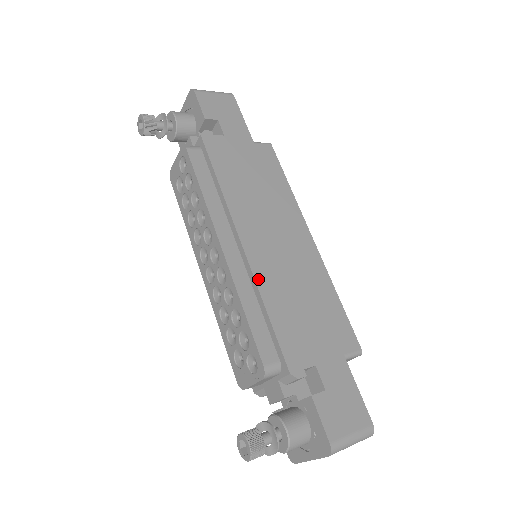
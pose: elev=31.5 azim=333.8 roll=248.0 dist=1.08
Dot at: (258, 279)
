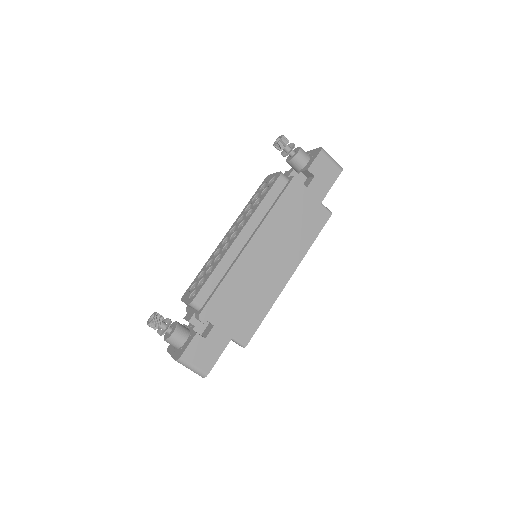
Dot at: (235, 266)
